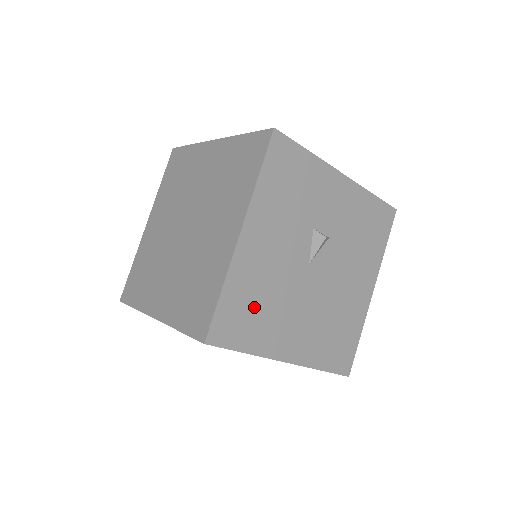
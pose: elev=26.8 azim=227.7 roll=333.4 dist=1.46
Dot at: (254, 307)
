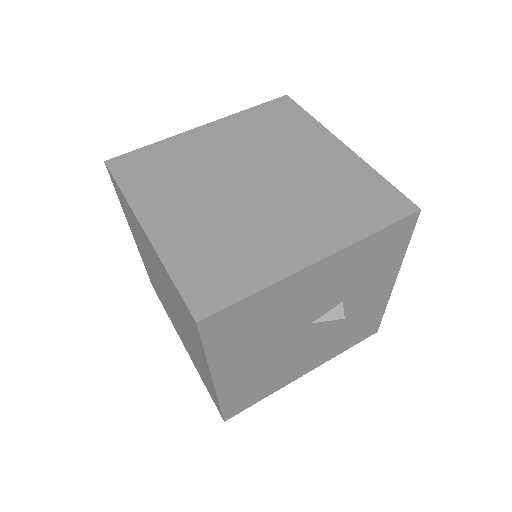
Dot at: (253, 324)
